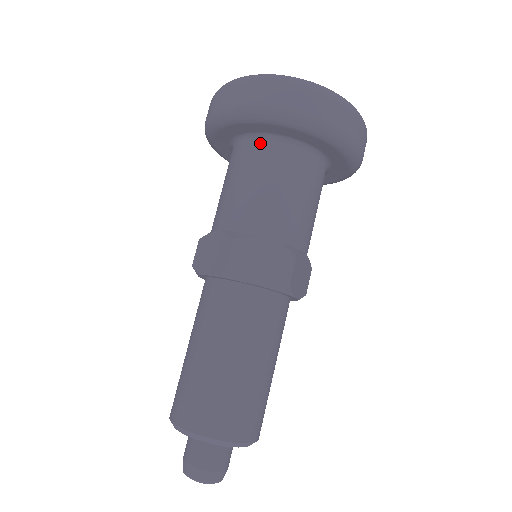
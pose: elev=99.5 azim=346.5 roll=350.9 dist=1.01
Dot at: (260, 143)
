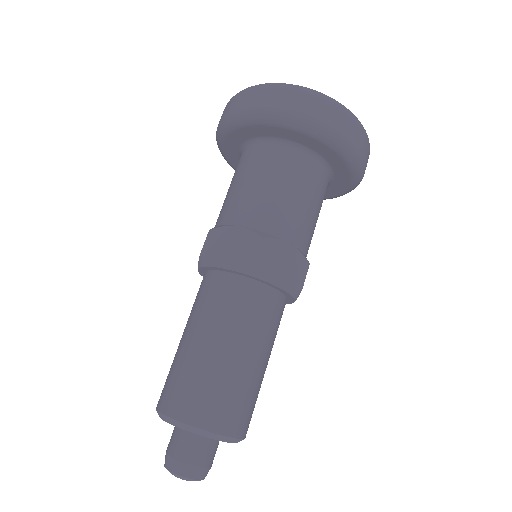
Dot at: (246, 150)
